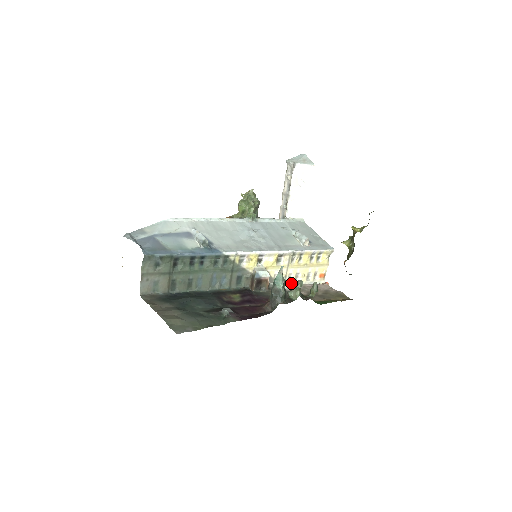
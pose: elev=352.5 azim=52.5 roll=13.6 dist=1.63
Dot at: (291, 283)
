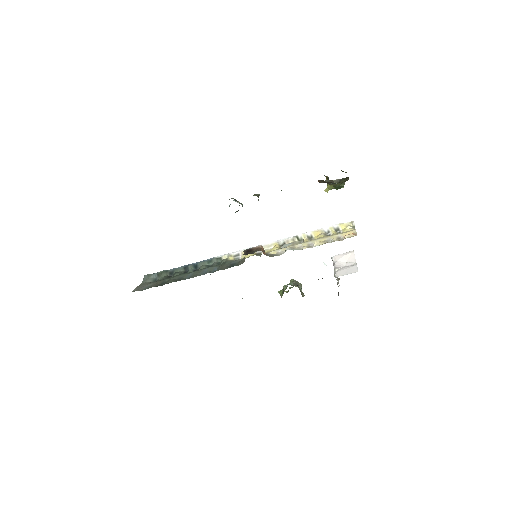
Dot at: occluded
